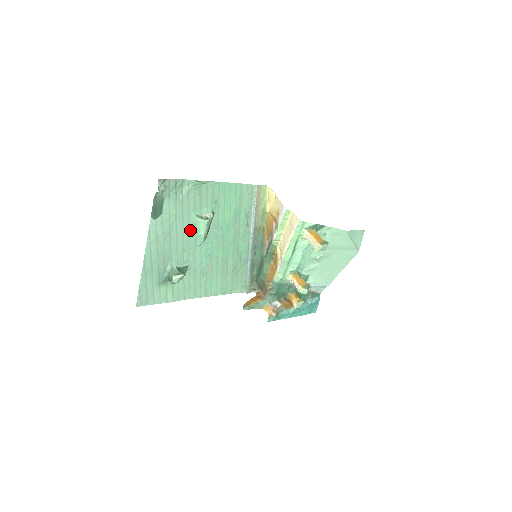
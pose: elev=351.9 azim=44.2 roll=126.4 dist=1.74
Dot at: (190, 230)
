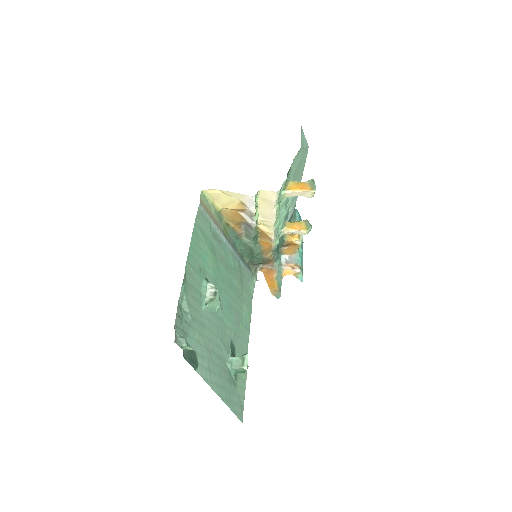
Dot at: (211, 321)
